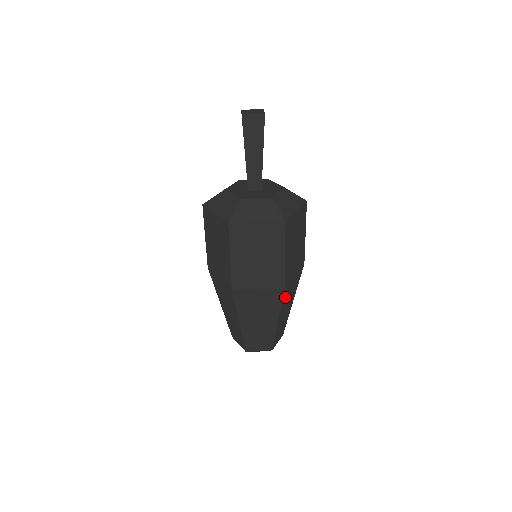
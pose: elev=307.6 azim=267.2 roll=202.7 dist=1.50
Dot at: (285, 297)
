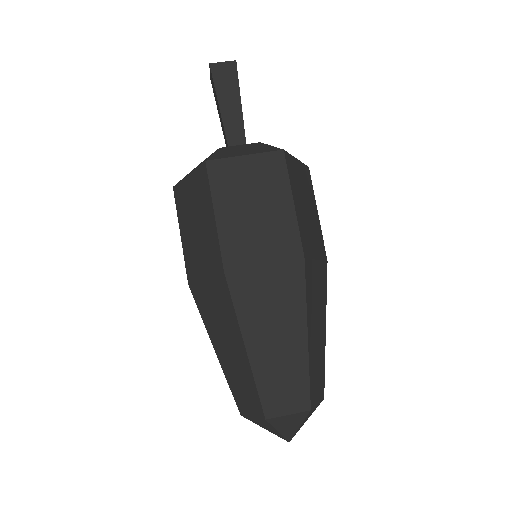
Dot at: (310, 288)
